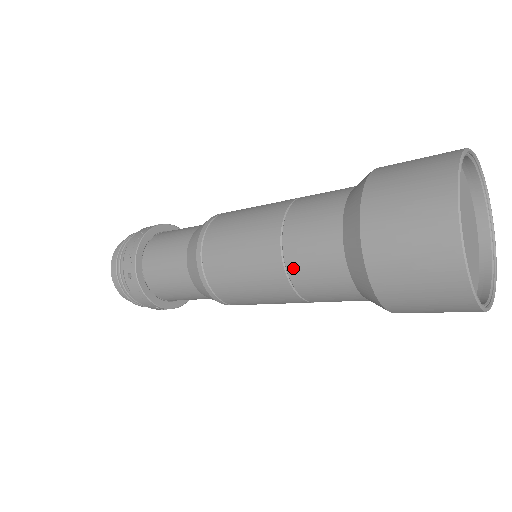
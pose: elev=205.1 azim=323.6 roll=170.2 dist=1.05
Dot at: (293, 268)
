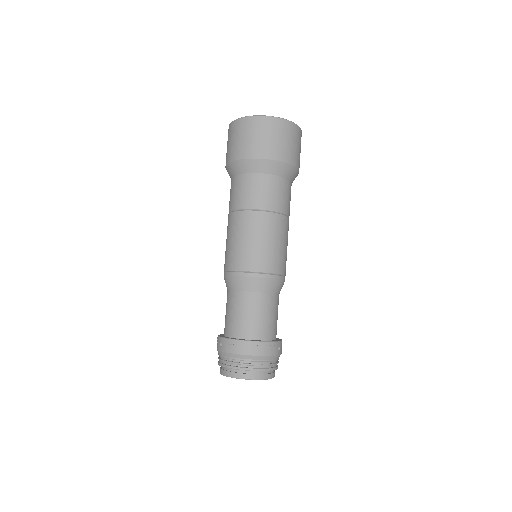
Dot at: (236, 205)
